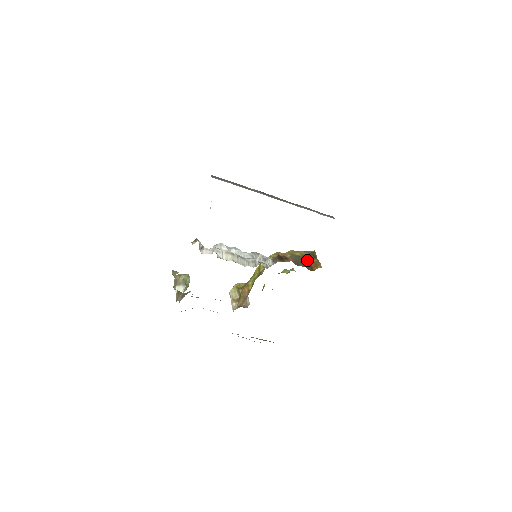
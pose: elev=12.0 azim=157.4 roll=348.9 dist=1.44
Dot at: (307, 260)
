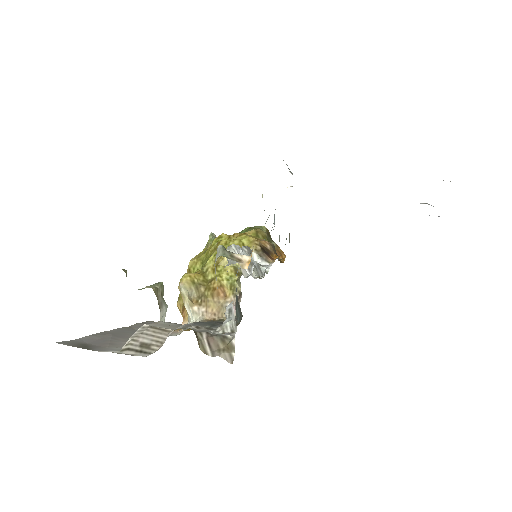
Dot at: occluded
